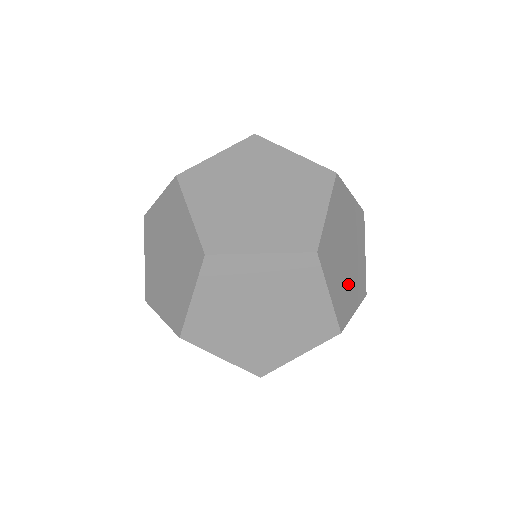
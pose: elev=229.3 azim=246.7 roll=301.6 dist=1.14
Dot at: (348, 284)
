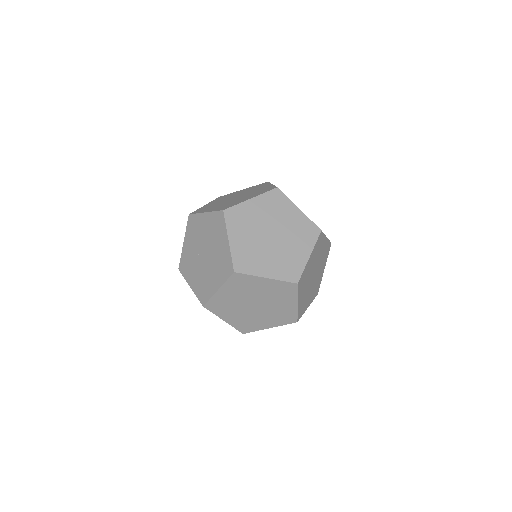
Dot at: (306, 284)
